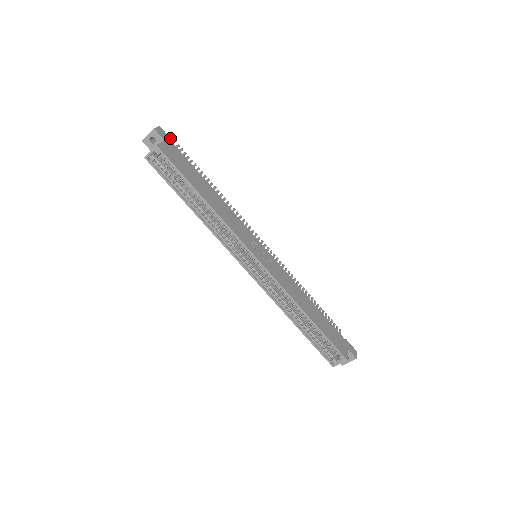
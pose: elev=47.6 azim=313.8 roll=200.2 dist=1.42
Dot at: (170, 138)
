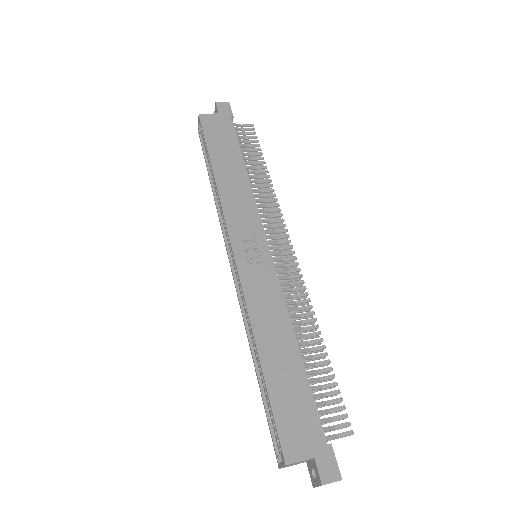
Dot at: (232, 113)
